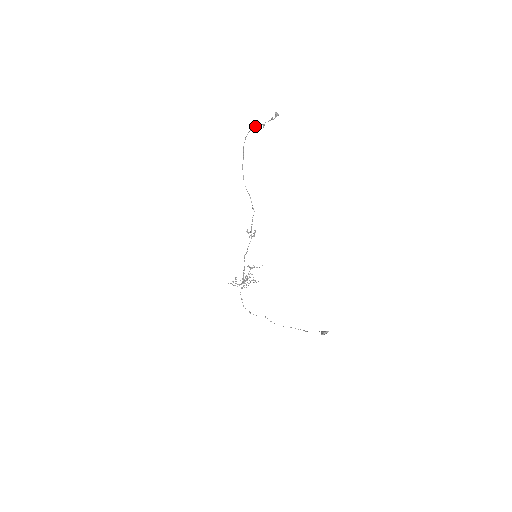
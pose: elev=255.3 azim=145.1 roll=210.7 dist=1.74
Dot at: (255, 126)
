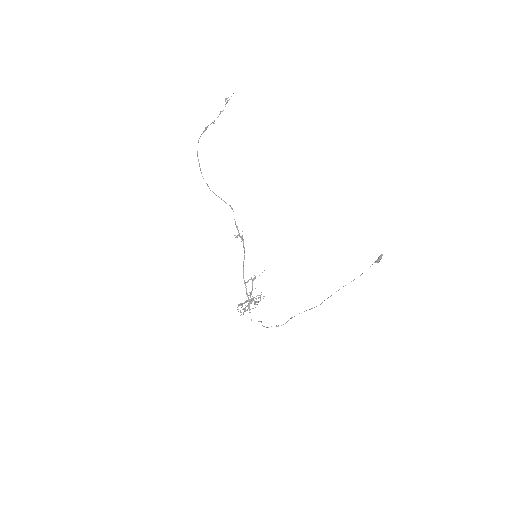
Dot at: (205, 128)
